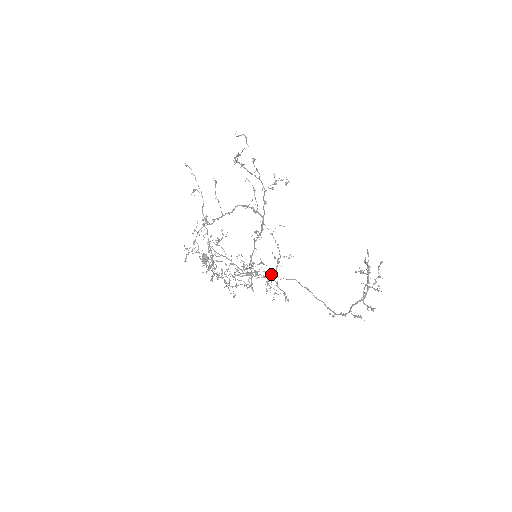
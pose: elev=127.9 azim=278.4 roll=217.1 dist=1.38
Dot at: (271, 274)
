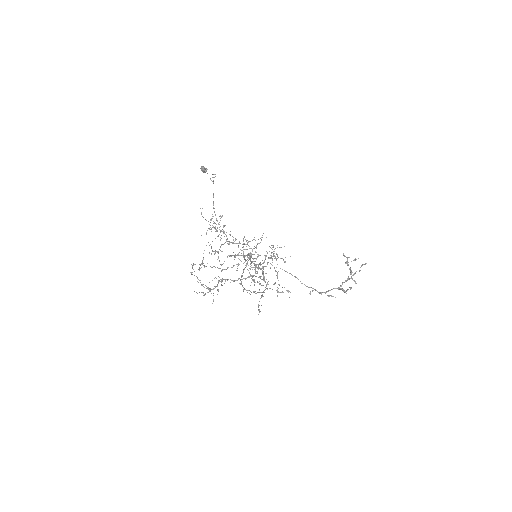
Dot at: occluded
